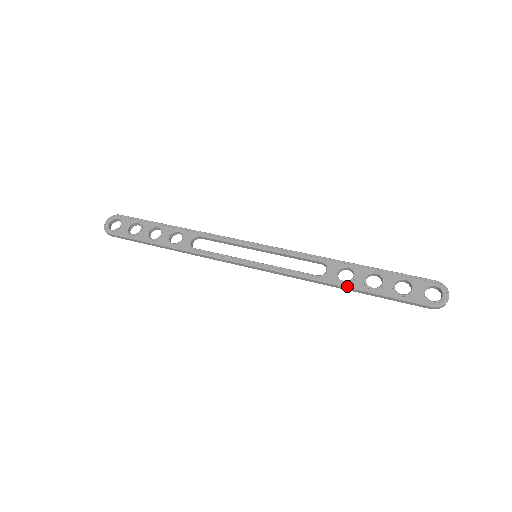
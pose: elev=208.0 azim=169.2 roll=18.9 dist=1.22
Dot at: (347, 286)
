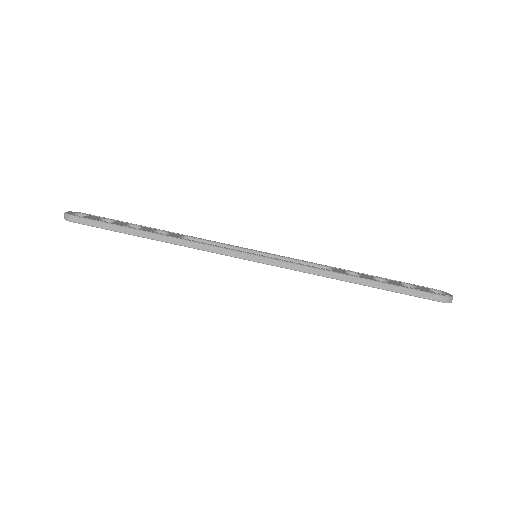
Dot at: (360, 277)
